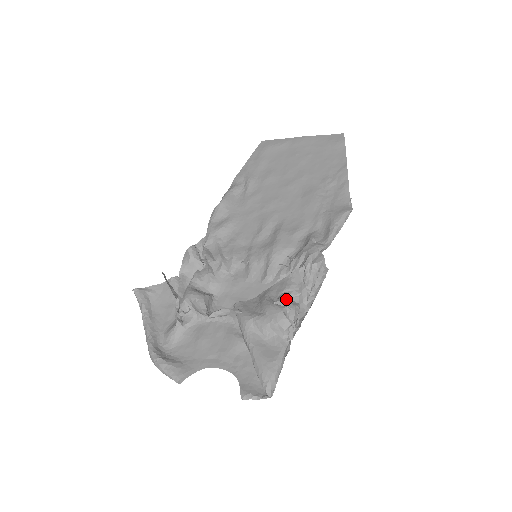
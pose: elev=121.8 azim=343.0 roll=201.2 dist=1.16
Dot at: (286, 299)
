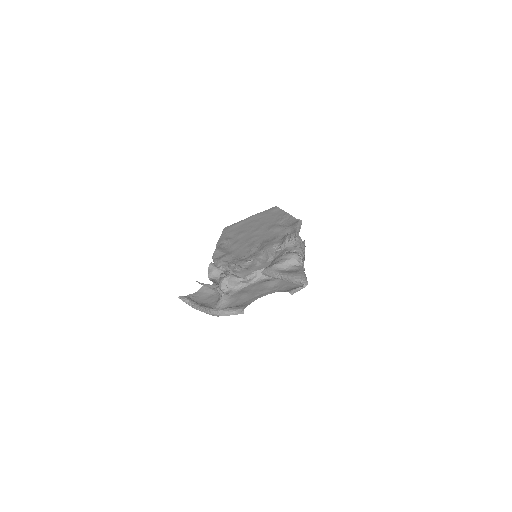
Dot at: occluded
